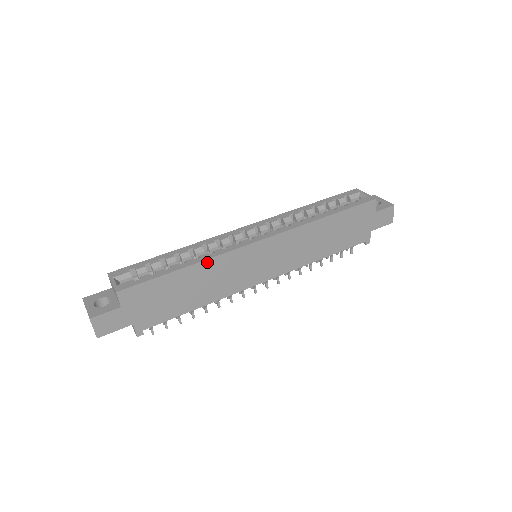
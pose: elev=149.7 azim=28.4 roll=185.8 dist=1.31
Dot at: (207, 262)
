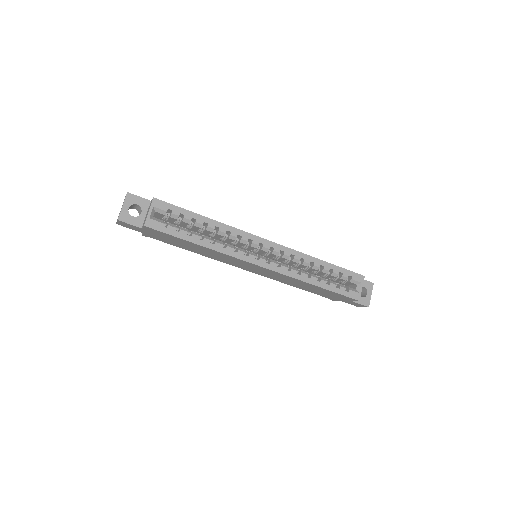
Dot at: (215, 251)
